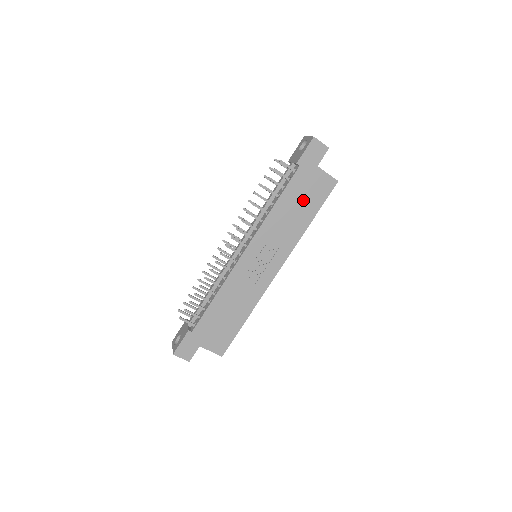
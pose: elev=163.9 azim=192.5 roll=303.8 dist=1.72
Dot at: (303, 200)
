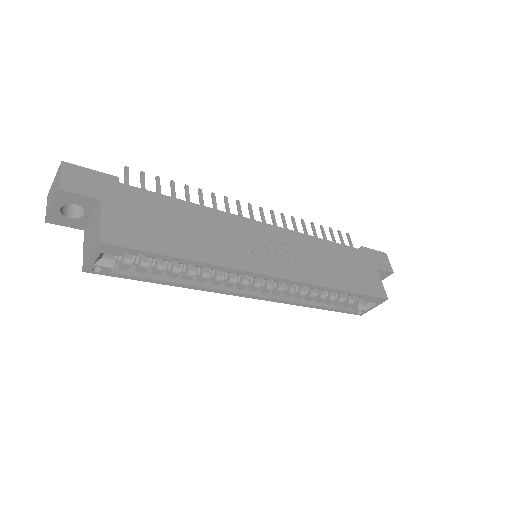
Dot at: (349, 269)
